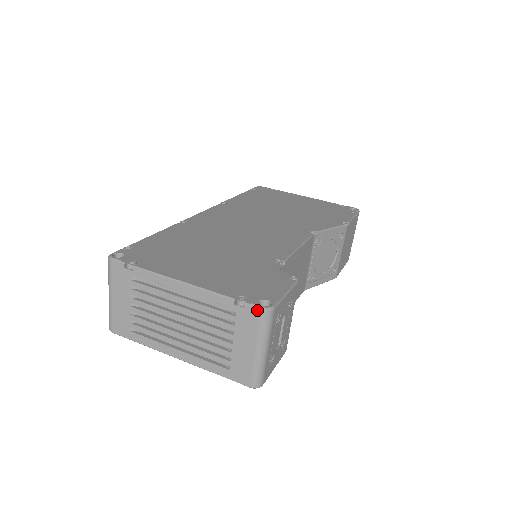
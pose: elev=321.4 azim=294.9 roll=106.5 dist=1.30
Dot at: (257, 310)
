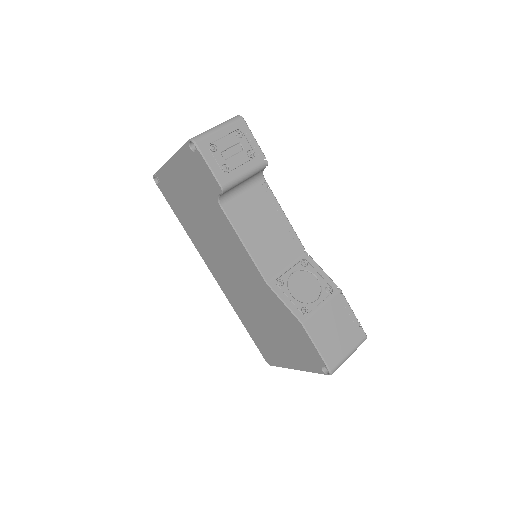
Dot at: occluded
